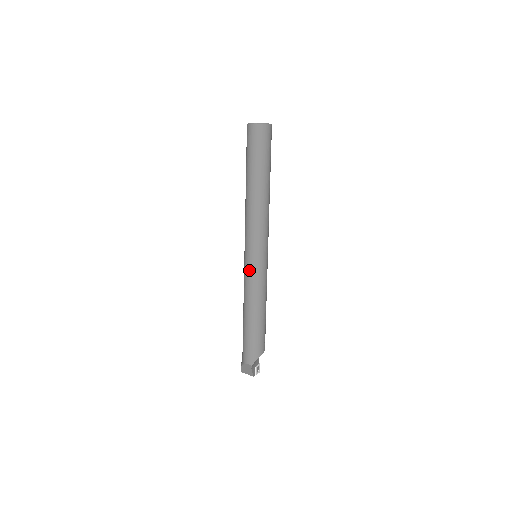
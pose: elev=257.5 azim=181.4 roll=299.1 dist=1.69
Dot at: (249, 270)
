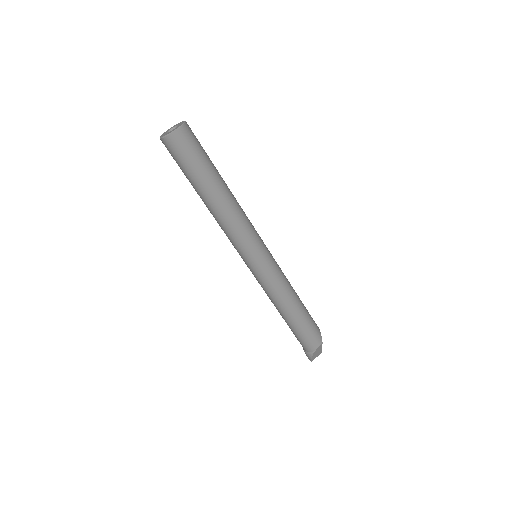
Dot at: (268, 270)
